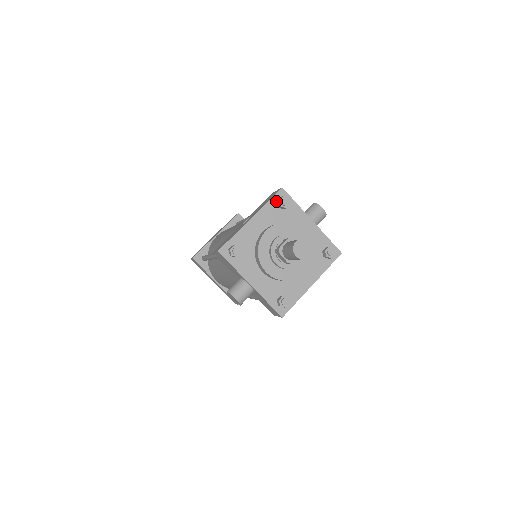
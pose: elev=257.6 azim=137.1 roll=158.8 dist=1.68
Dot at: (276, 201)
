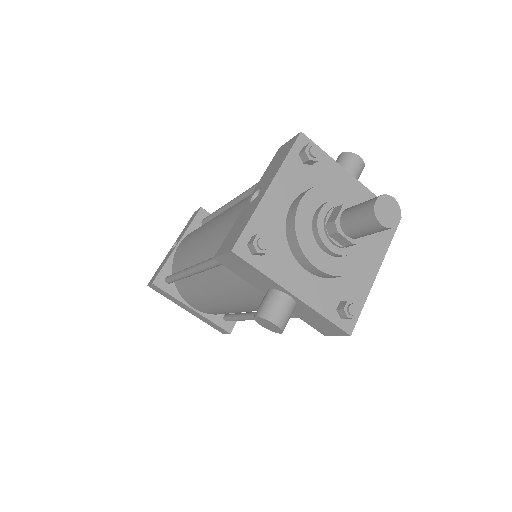
Dot at: (298, 154)
